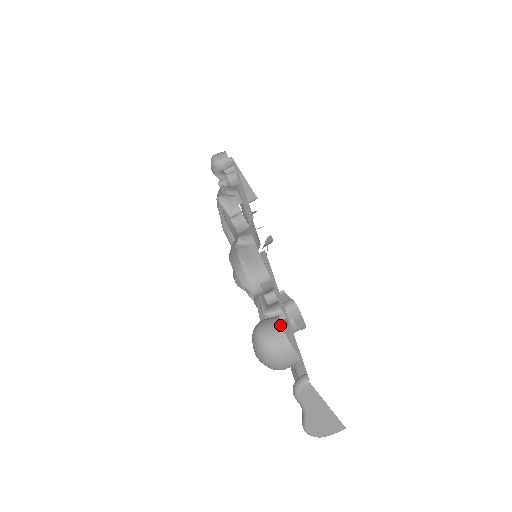
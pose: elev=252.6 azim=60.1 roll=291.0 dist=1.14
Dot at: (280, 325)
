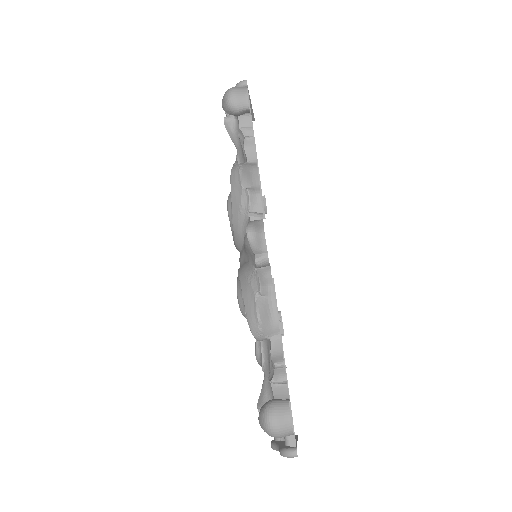
Dot at: (290, 419)
